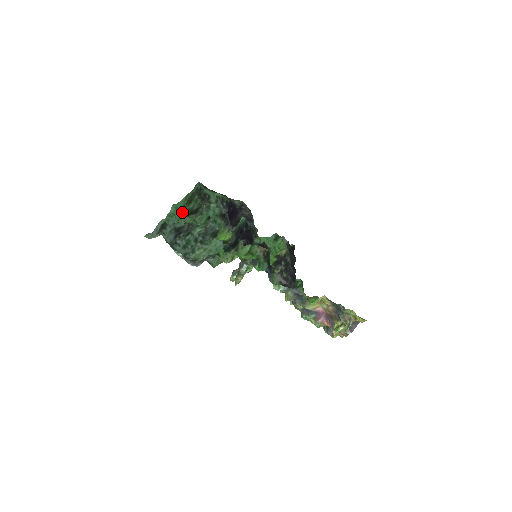
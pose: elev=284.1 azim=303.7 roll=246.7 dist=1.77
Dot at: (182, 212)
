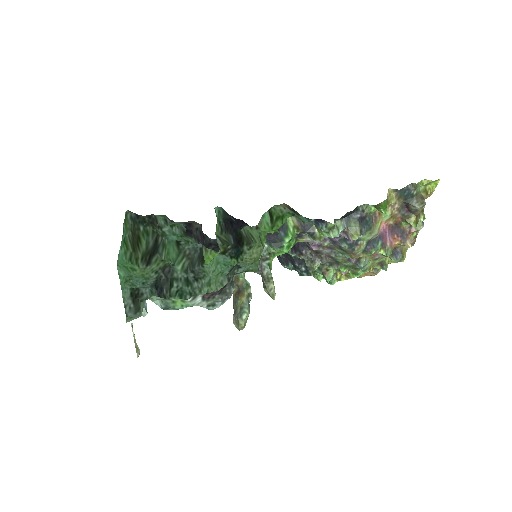
Dot at: (136, 266)
